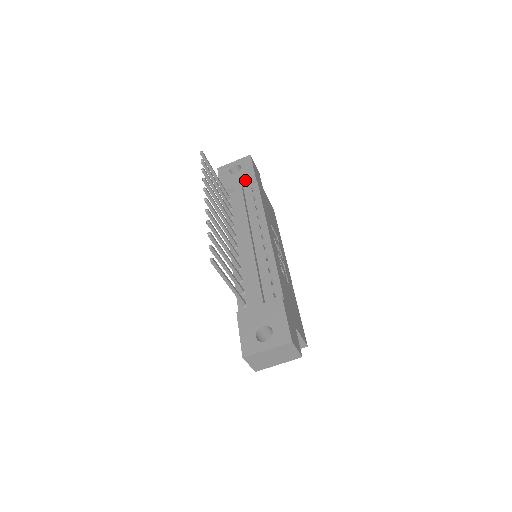
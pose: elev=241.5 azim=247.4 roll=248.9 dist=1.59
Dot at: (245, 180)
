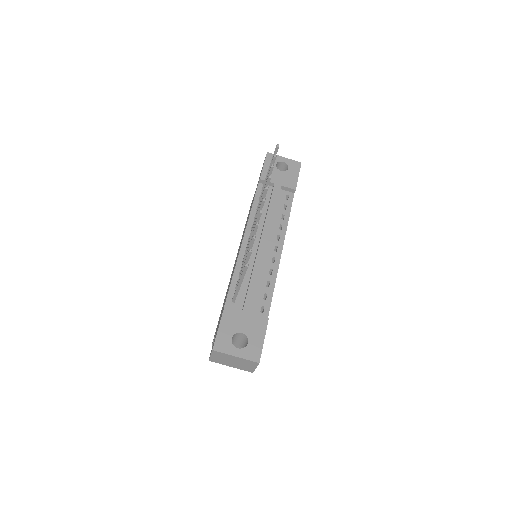
Dot at: (286, 184)
